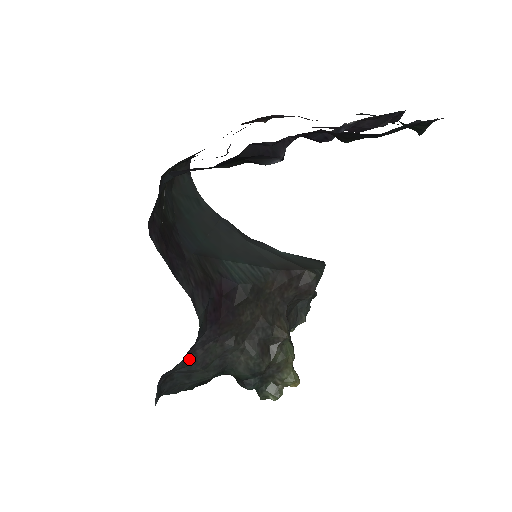
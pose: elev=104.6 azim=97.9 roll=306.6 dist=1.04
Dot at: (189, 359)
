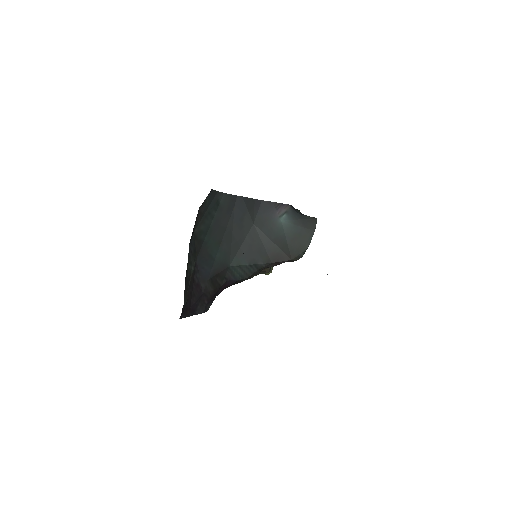
Dot at: occluded
